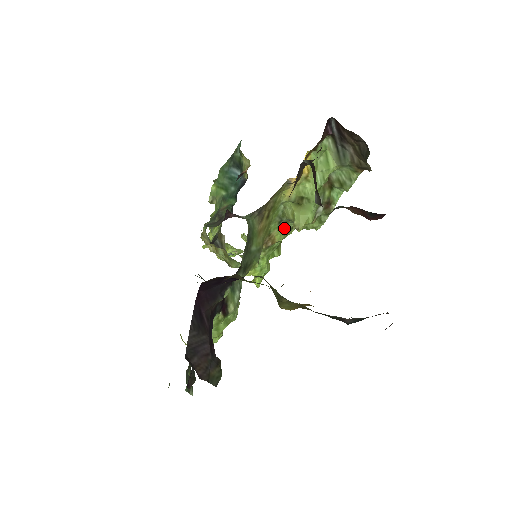
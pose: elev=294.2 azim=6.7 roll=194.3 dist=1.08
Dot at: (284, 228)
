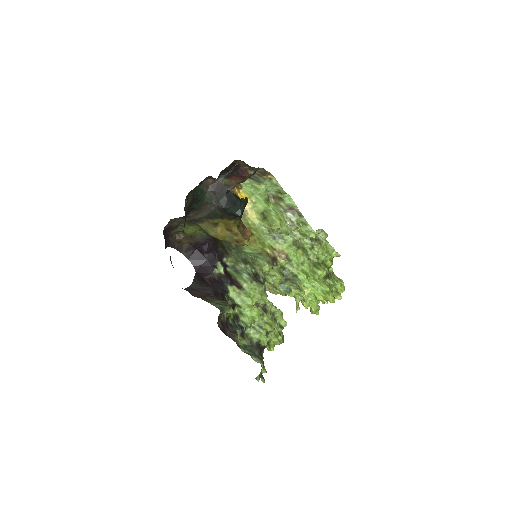
Dot at: (285, 242)
